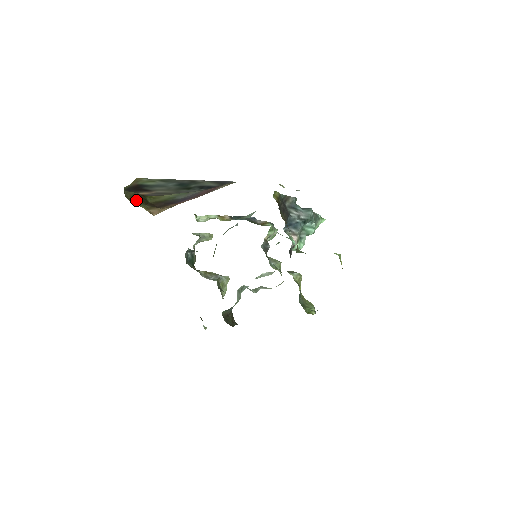
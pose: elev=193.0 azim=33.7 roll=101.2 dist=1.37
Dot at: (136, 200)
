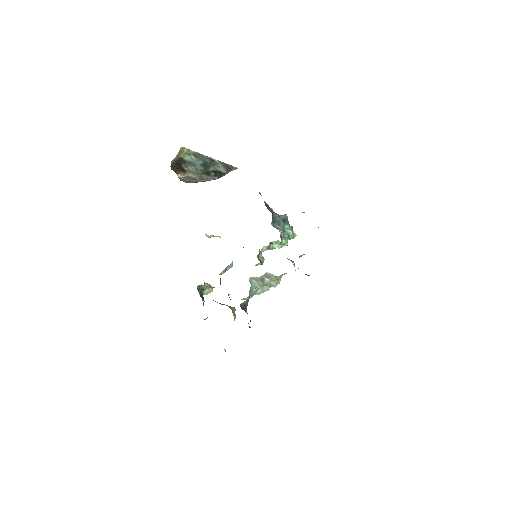
Dot at: occluded
